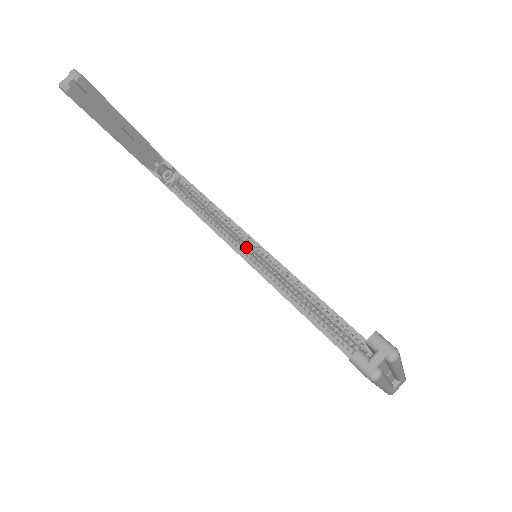
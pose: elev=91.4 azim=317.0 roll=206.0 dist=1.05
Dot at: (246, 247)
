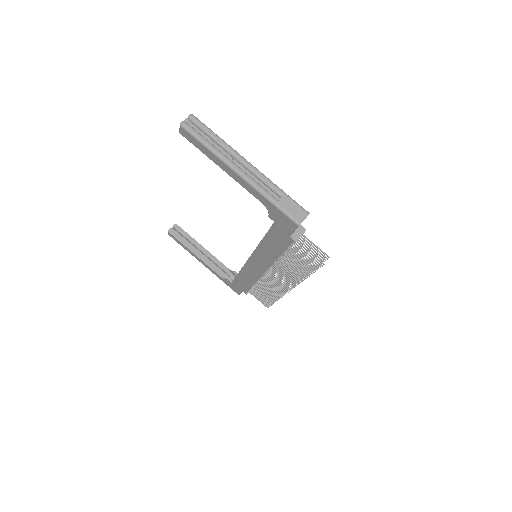
Dot at: occluded
